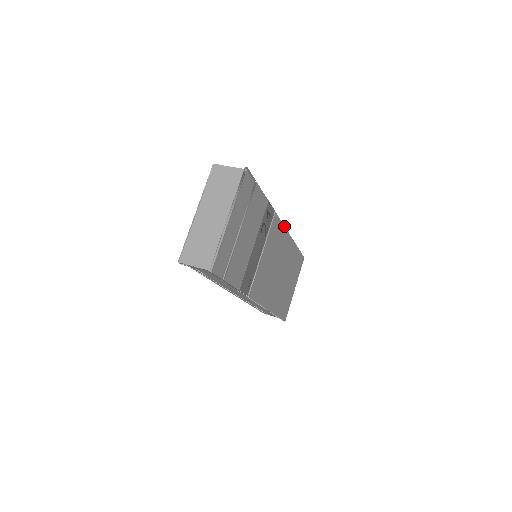
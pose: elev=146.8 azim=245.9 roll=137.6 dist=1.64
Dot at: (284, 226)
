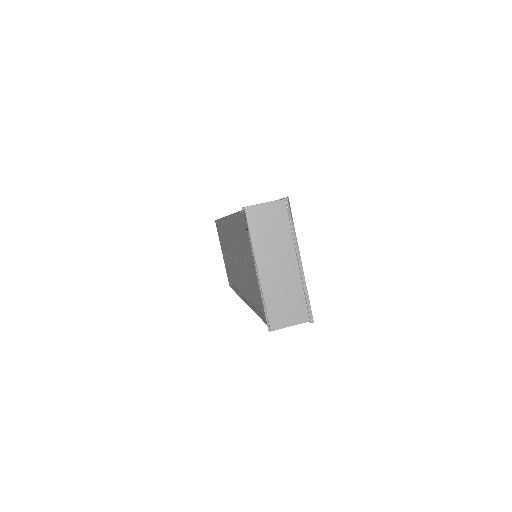
Dot at: occluded
